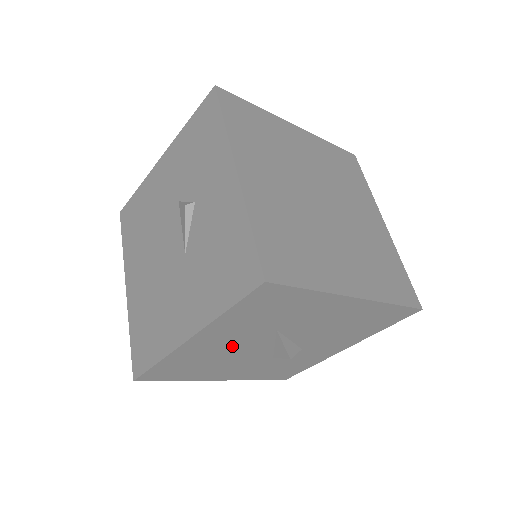
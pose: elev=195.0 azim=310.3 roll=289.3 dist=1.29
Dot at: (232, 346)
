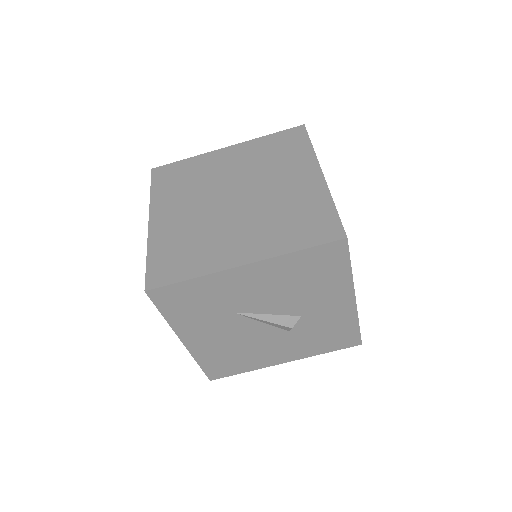
Dot at: (227, 335)
